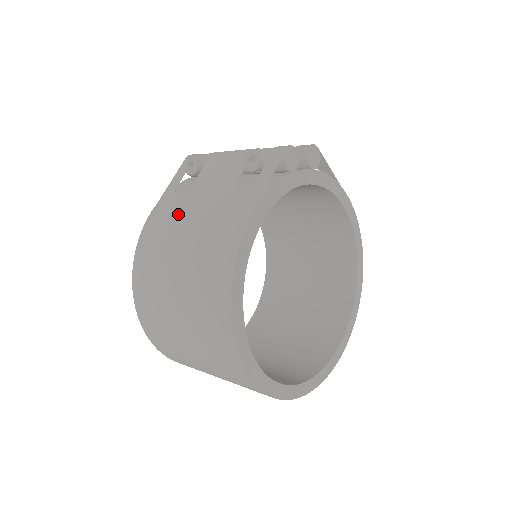
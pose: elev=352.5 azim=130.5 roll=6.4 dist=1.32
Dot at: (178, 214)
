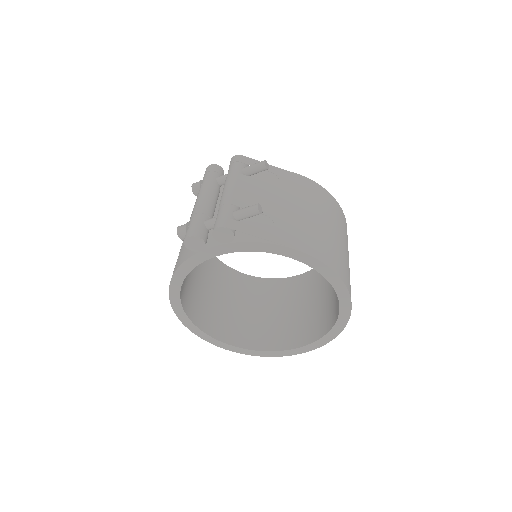
Dot at: occluded
